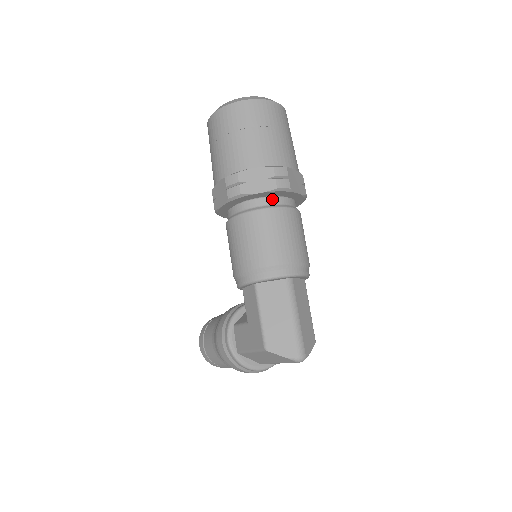
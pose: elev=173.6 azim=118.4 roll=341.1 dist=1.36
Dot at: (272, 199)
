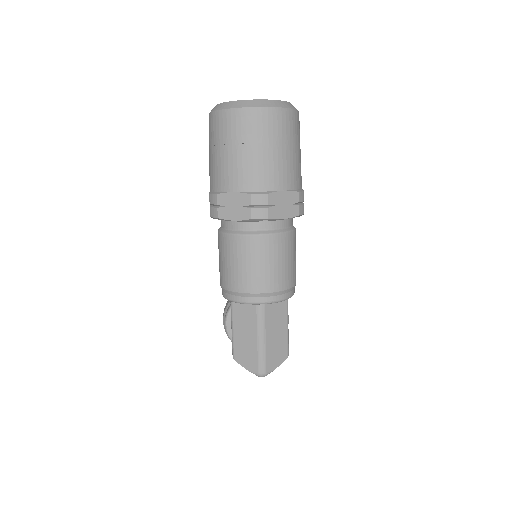
Dot at: (251, 224)
